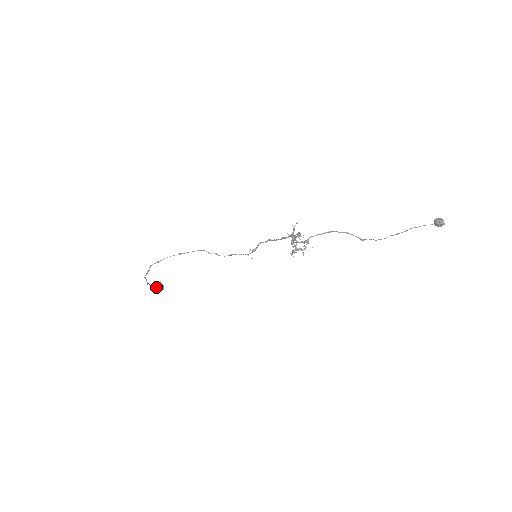
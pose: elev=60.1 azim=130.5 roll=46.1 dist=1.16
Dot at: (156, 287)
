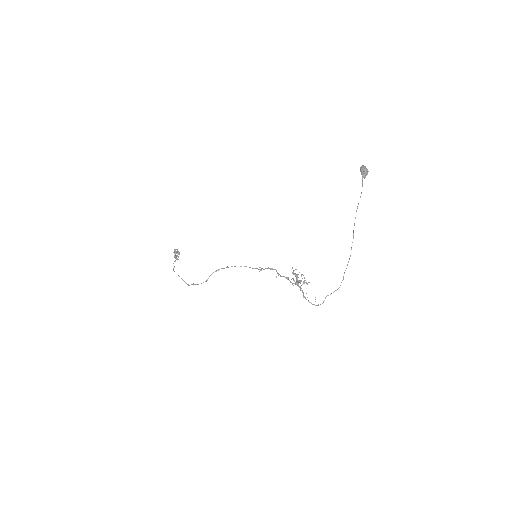
Dot at: (176, 257)
